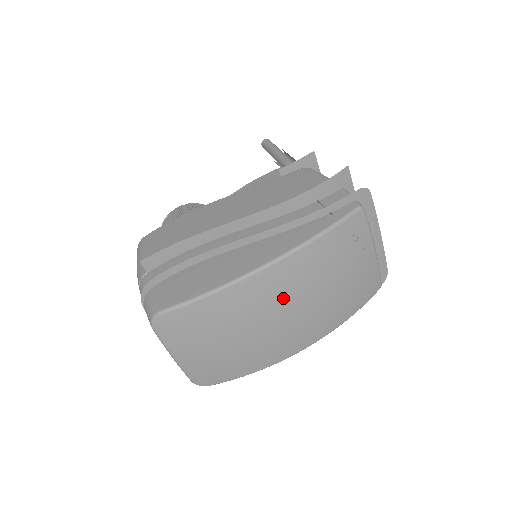
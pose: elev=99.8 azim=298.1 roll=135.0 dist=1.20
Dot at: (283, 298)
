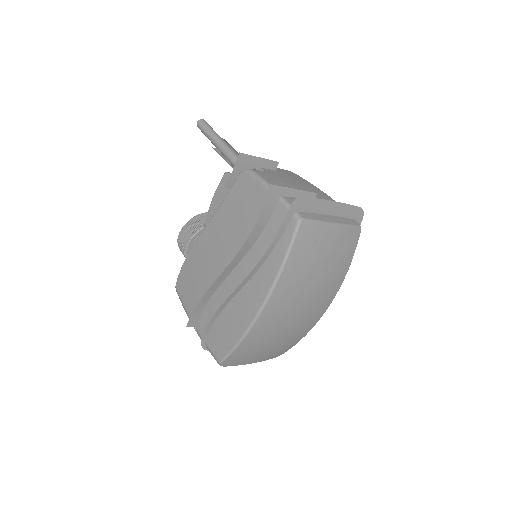
Dot at: (289, 309)
